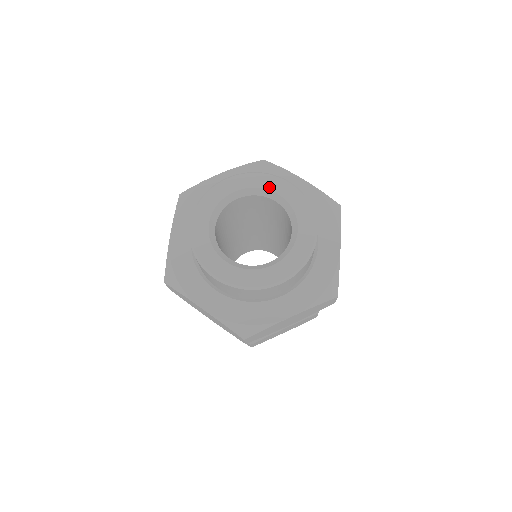
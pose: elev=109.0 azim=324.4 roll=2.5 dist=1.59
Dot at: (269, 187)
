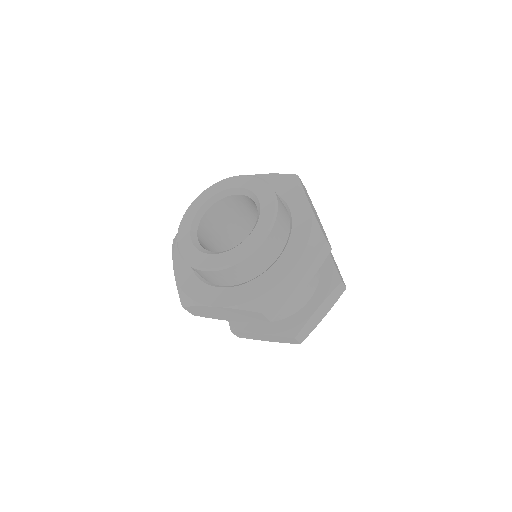
Dot at: (226, 187)
